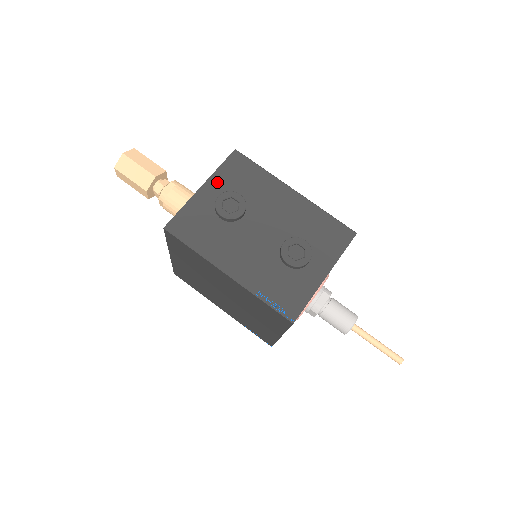
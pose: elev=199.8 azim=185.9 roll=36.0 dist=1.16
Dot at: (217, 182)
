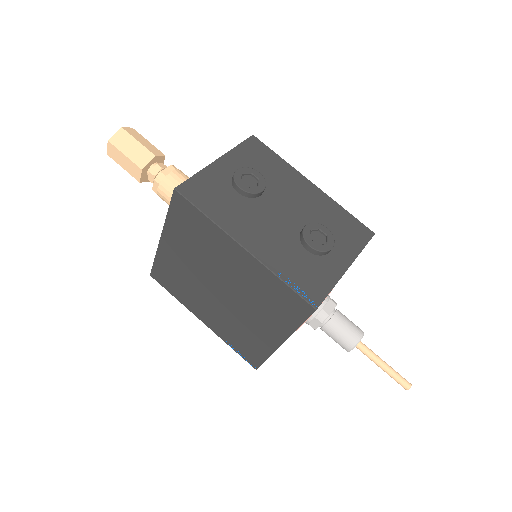
Dot at: (234, 159)
